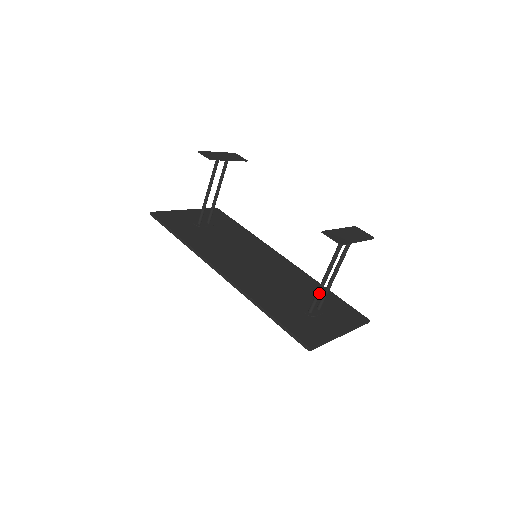
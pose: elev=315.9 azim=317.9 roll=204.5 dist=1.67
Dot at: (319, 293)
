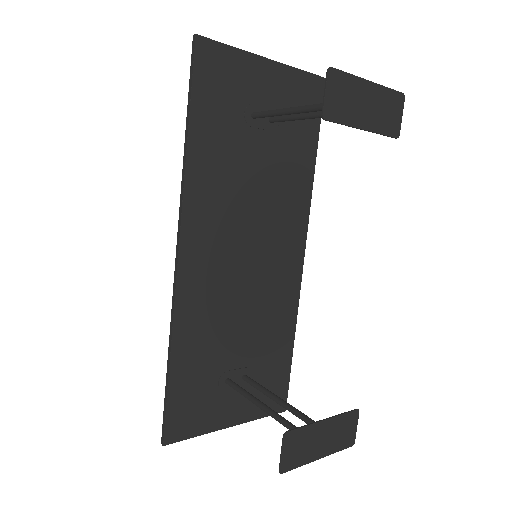
Dot at: (245, 397)
